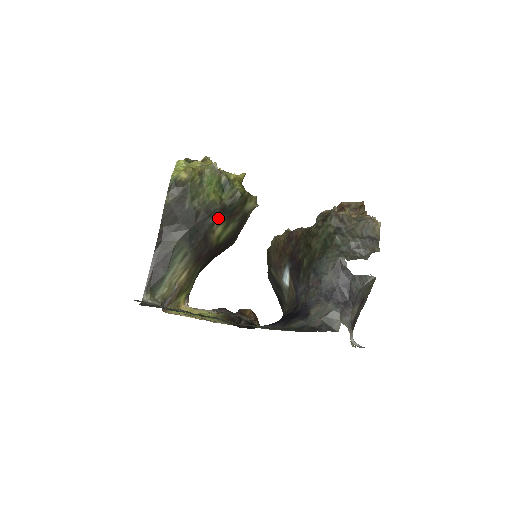
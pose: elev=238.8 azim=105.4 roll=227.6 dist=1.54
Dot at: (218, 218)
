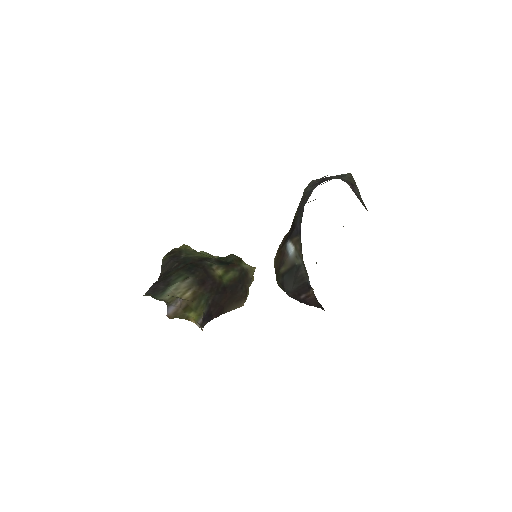
Dot at: (215, 264)
